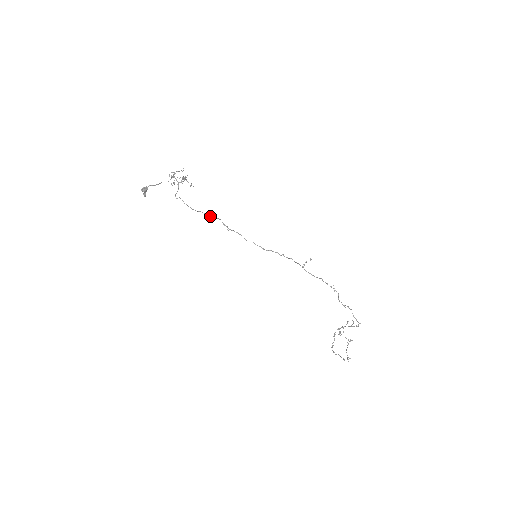
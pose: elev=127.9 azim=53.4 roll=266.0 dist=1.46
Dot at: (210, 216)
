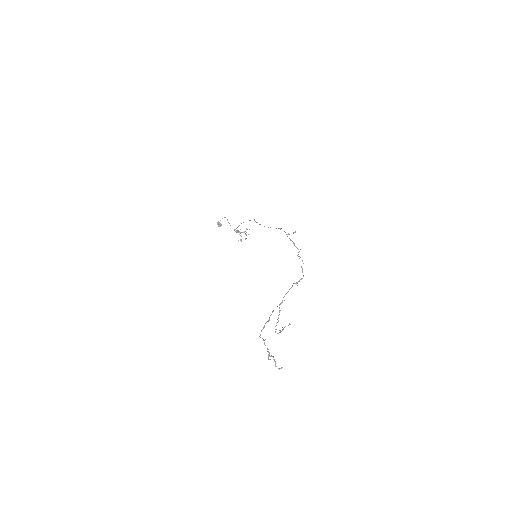
Dot at: (249, 220)
